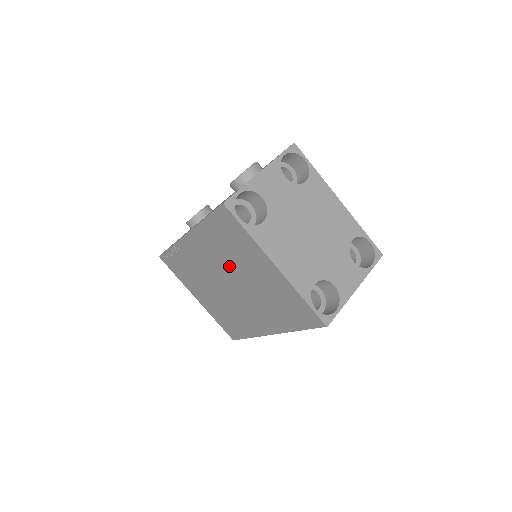
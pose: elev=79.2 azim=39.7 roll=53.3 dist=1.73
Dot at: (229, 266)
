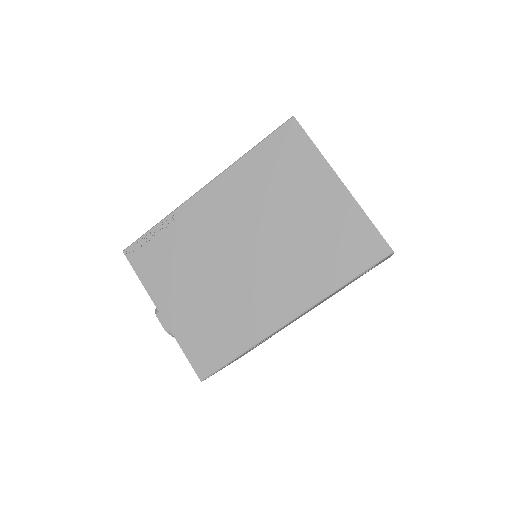
Dot at: (262, 212)
